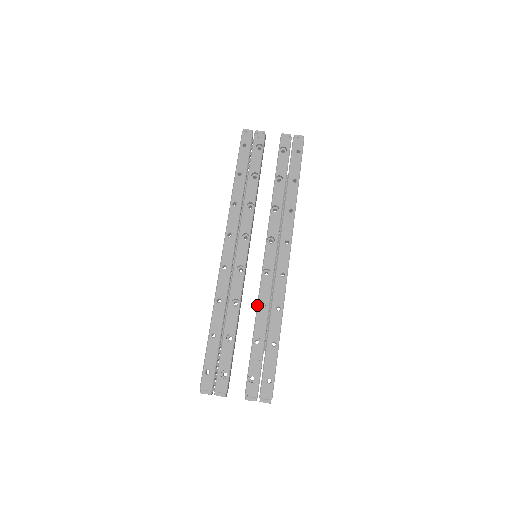
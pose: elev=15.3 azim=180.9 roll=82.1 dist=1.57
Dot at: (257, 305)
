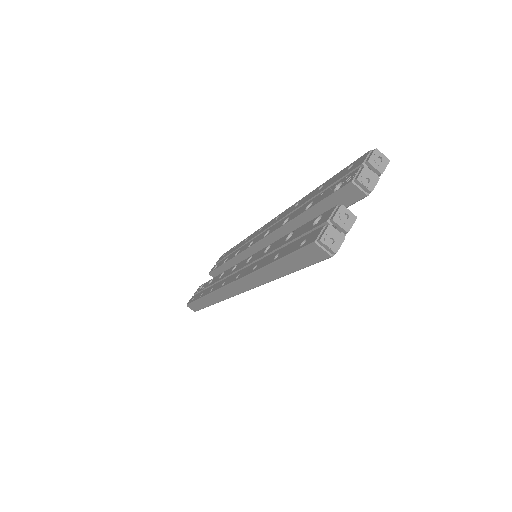
Dot at: (282, 226)
